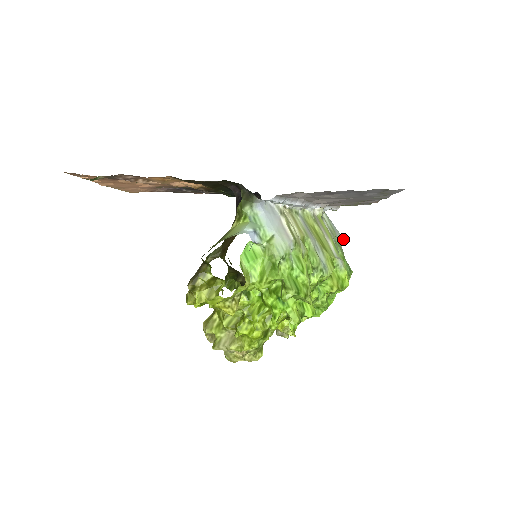
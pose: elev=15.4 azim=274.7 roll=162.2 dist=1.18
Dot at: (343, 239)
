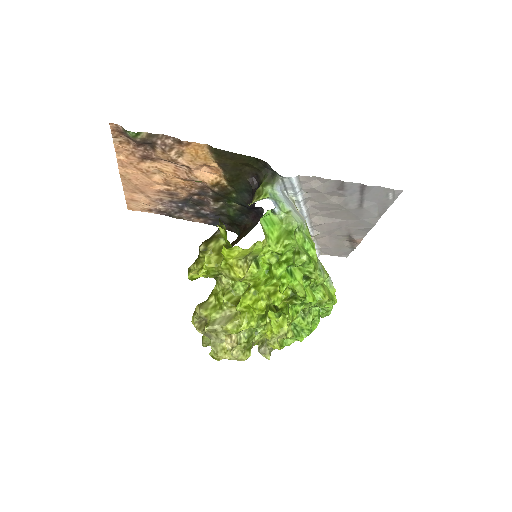
Dot at: occluded
